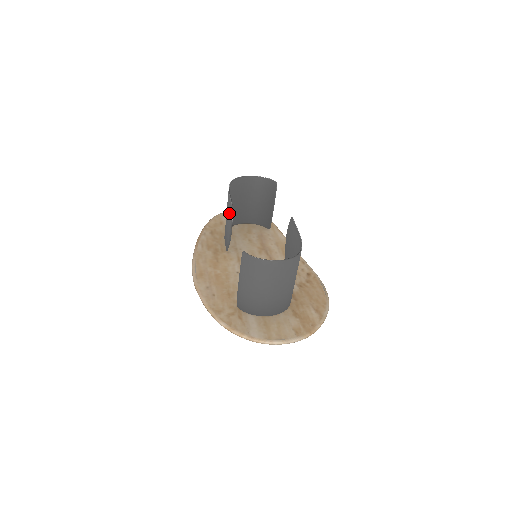
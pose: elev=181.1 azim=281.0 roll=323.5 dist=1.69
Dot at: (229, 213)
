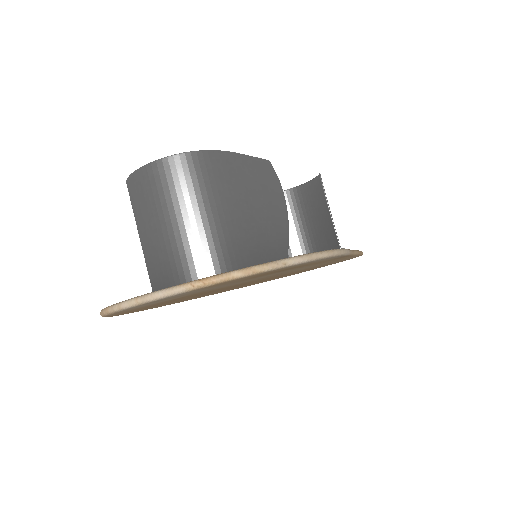
Dot at: occluded
